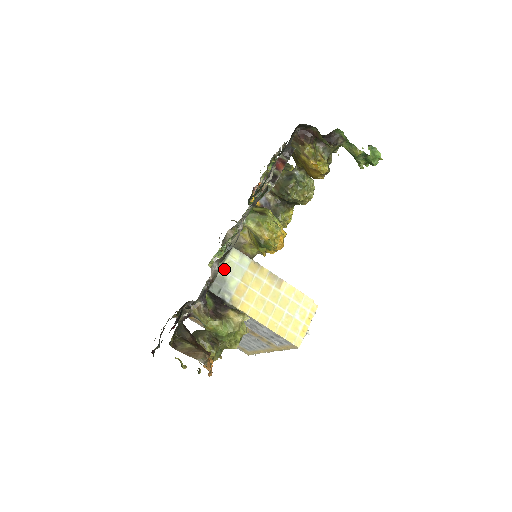
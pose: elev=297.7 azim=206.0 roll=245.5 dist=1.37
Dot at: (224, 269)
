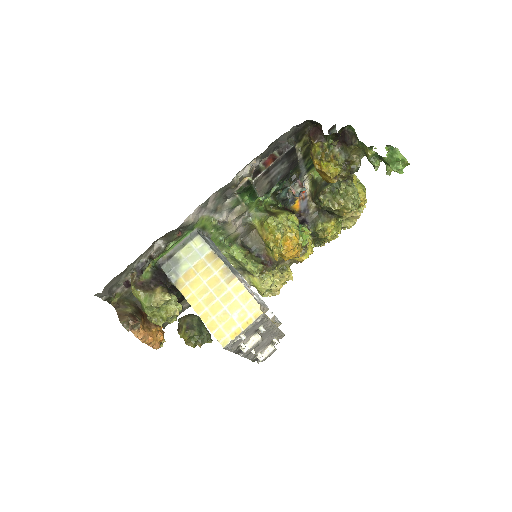
Dot at: (182, 252)
